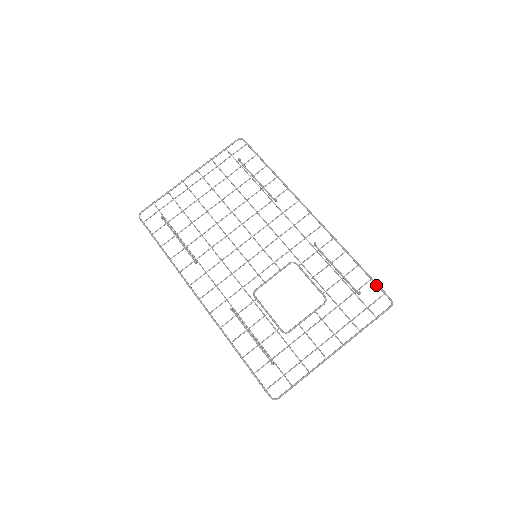
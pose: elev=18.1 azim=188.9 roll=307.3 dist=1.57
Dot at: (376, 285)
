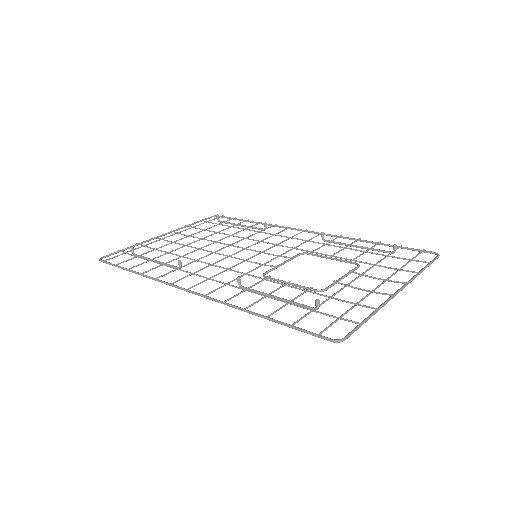
Dot at: (409, 249)
